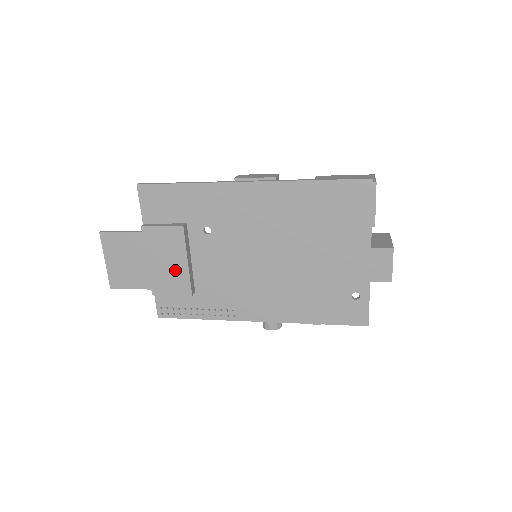
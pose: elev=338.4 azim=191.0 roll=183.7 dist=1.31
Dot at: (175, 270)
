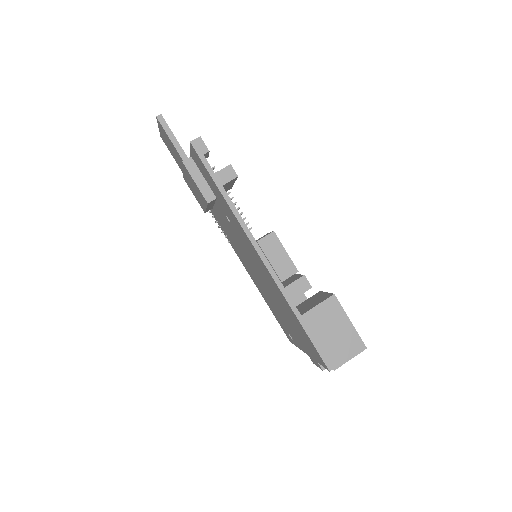
Dot at: (198, 197)
